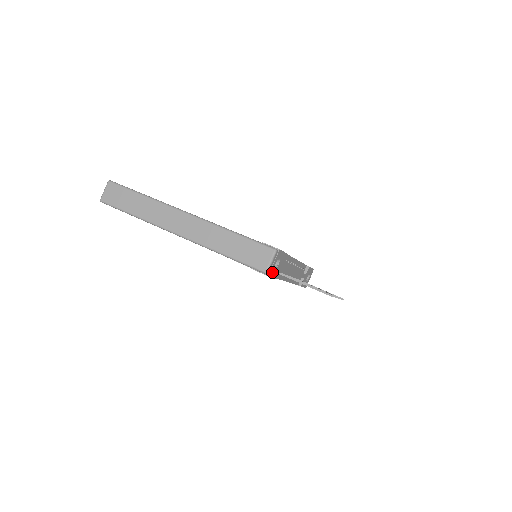
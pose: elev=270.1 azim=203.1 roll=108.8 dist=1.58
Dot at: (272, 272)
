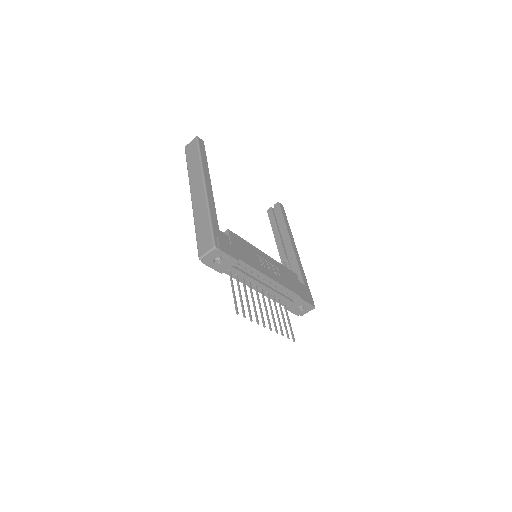
Dot at: (210, 263)
